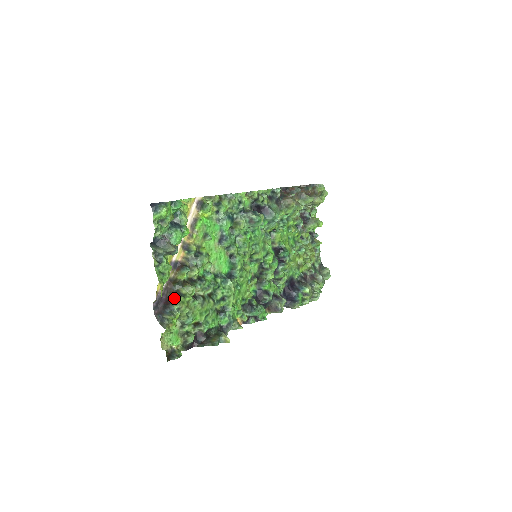
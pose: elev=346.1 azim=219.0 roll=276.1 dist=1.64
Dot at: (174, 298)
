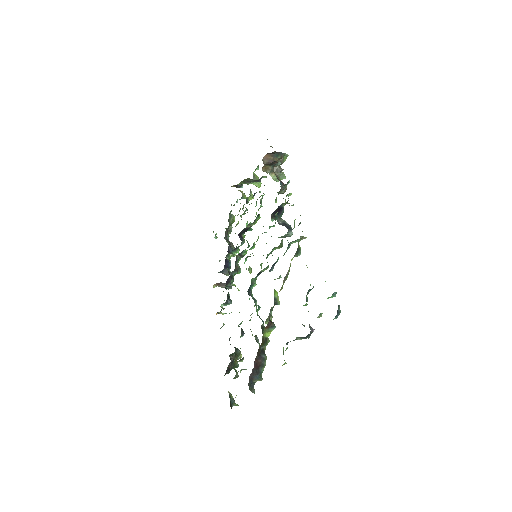
Dot at: (262, 360)
